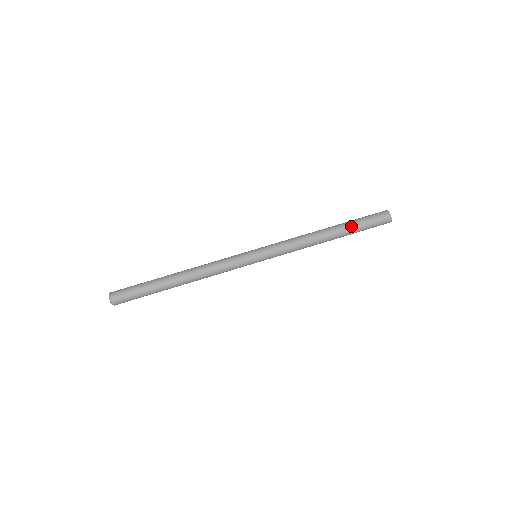
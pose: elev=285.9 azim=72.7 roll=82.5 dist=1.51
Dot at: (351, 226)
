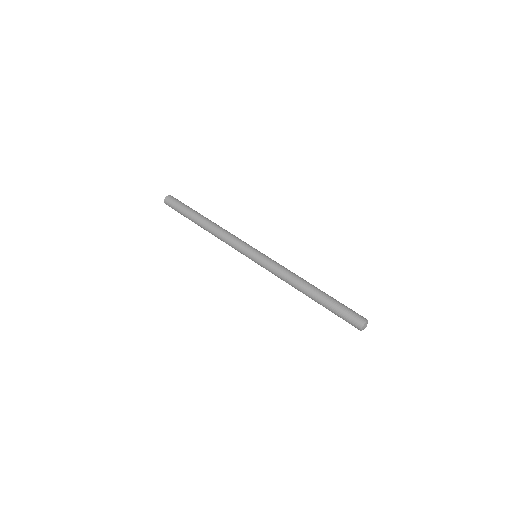
Dot at: (330, 299)
